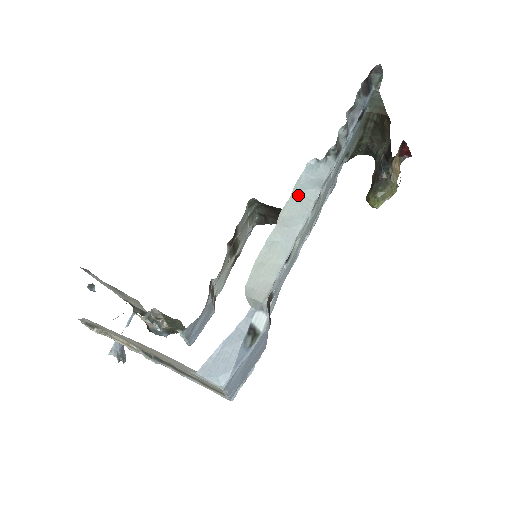
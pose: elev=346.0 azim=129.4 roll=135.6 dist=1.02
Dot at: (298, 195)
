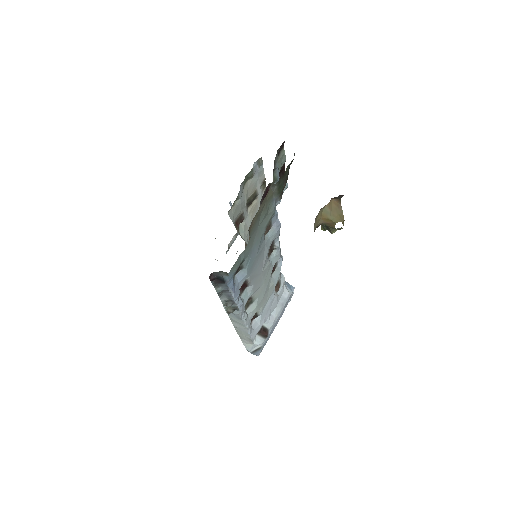
Dot at: (232, 317)
